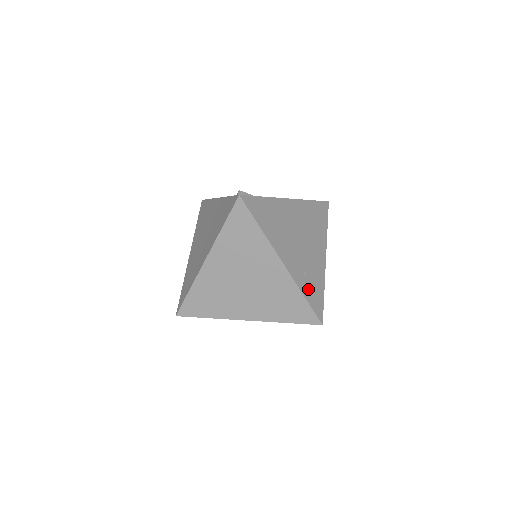
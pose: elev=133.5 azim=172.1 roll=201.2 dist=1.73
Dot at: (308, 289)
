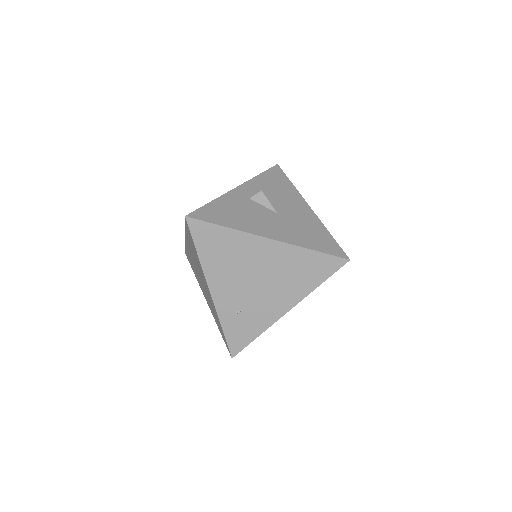
Dot at: (233, 325)
